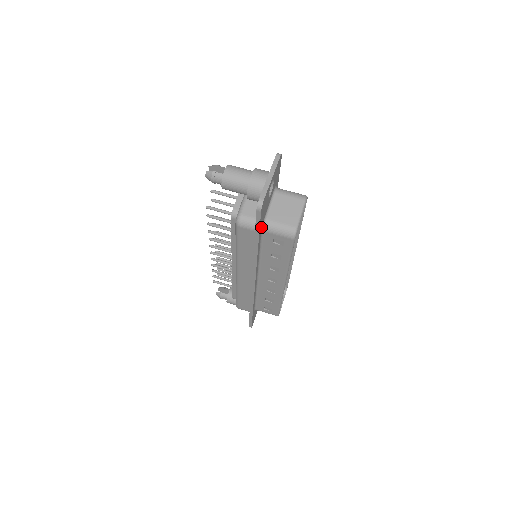
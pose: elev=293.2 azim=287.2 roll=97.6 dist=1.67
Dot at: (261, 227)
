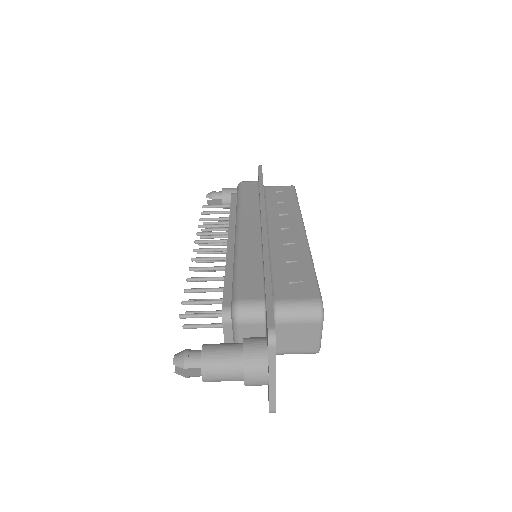
Dot at: occluded
